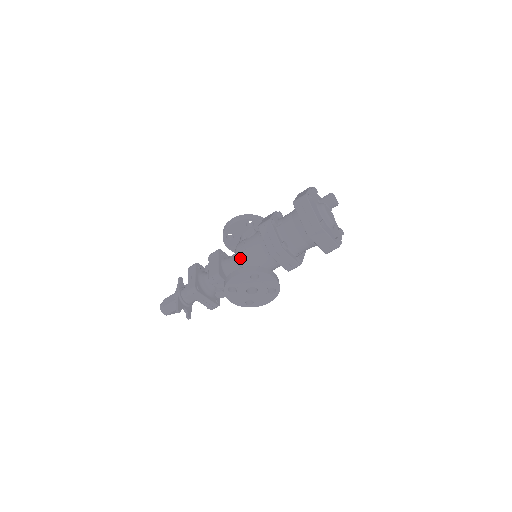
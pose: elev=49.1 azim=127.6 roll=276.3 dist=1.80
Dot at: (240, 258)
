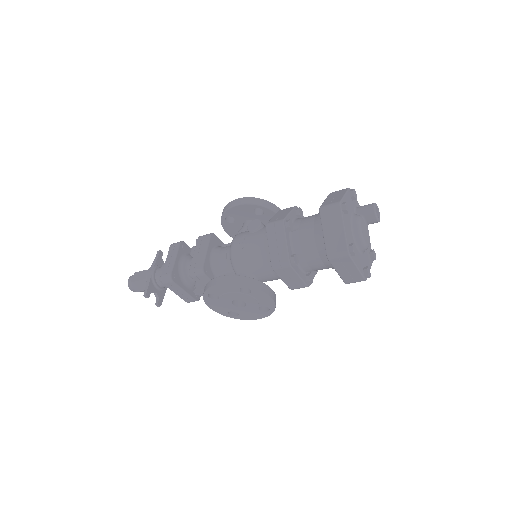
Dot at: (234, 257)
